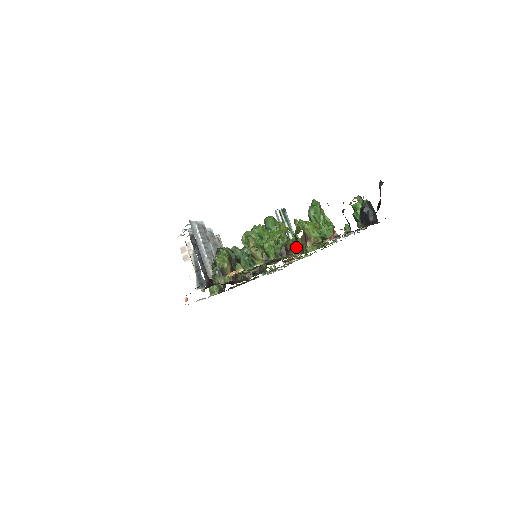
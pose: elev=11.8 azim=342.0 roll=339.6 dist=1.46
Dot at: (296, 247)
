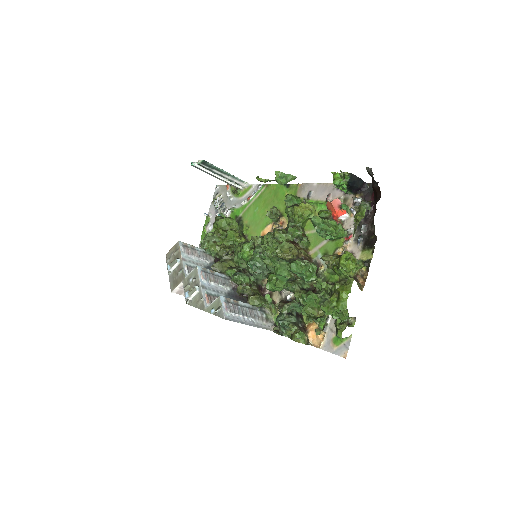
Dot at: (336, 274)
